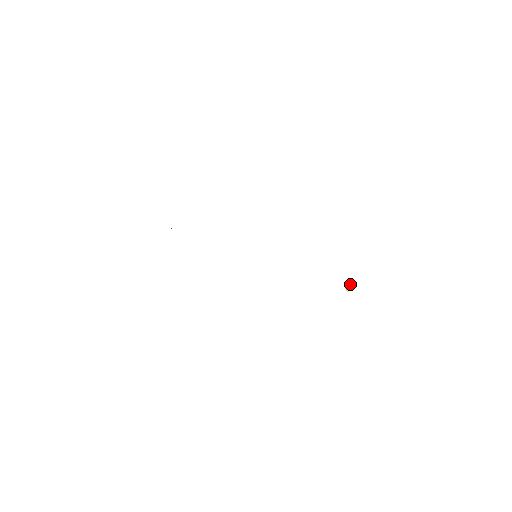
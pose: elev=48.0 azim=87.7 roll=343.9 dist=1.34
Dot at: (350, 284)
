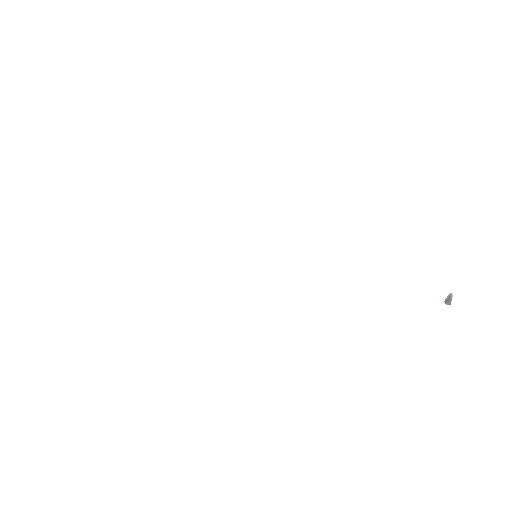
Dot at: (449, 294)
